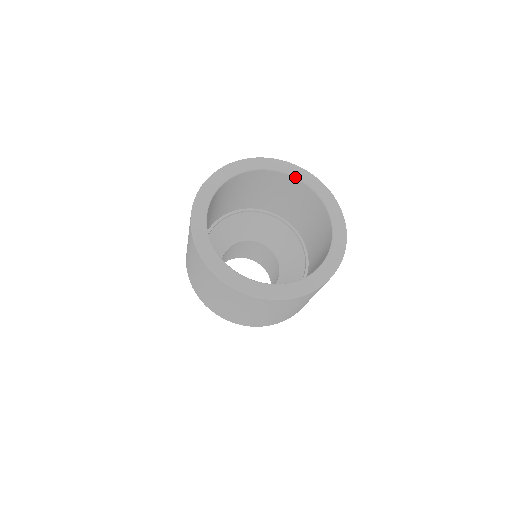
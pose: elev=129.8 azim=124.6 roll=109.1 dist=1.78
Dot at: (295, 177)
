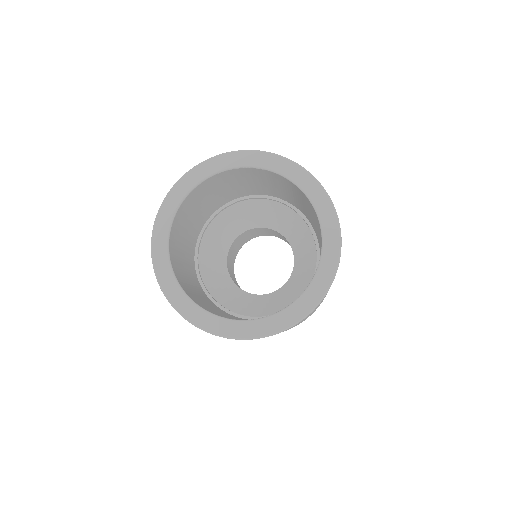
Dot at: (277, 173)
